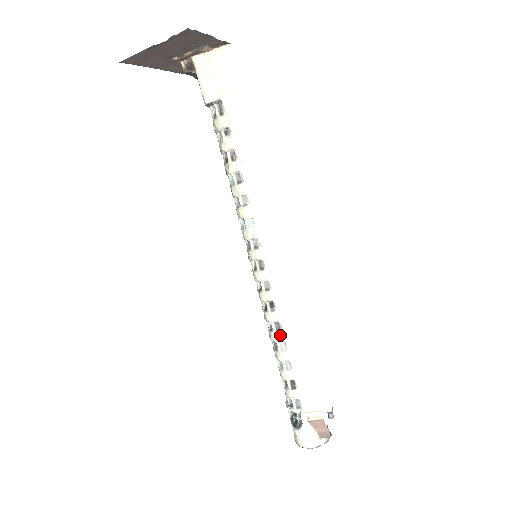
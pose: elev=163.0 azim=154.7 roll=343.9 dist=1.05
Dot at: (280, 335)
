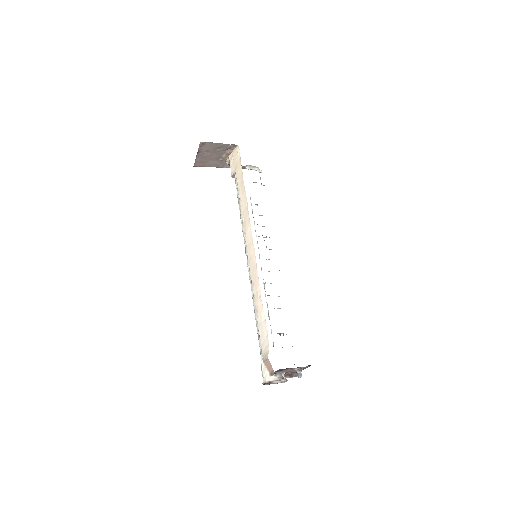
Dot at: (253, 299)
